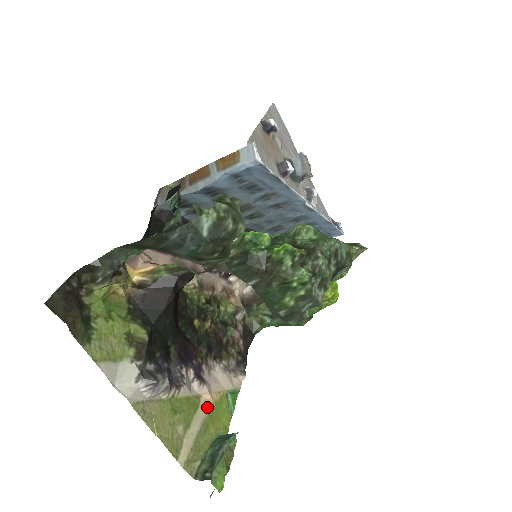
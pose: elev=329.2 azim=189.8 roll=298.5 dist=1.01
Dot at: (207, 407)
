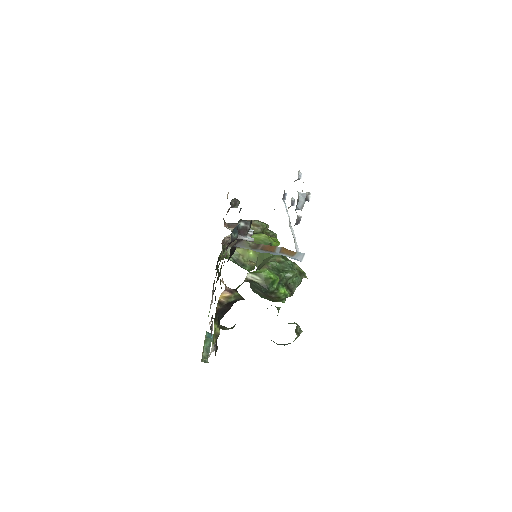
Dot at: occluded
